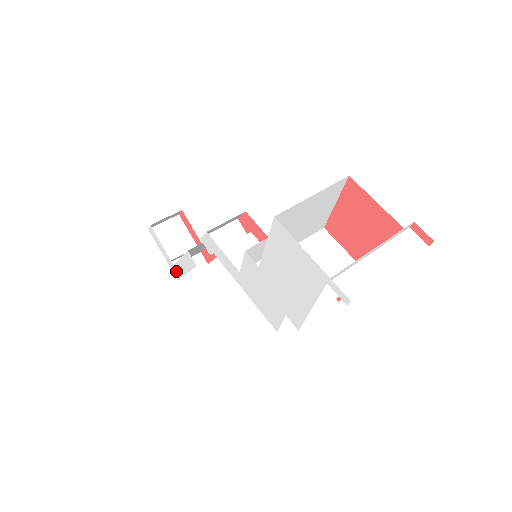
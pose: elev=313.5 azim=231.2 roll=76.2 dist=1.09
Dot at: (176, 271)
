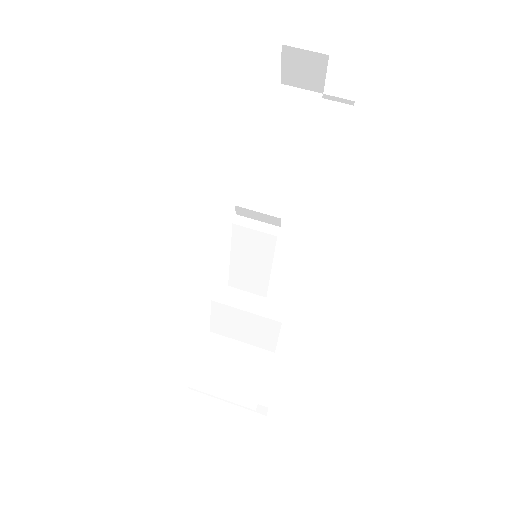
Dot at: occluded
